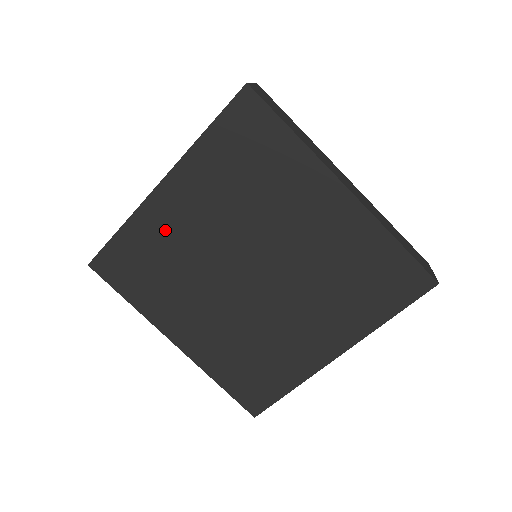
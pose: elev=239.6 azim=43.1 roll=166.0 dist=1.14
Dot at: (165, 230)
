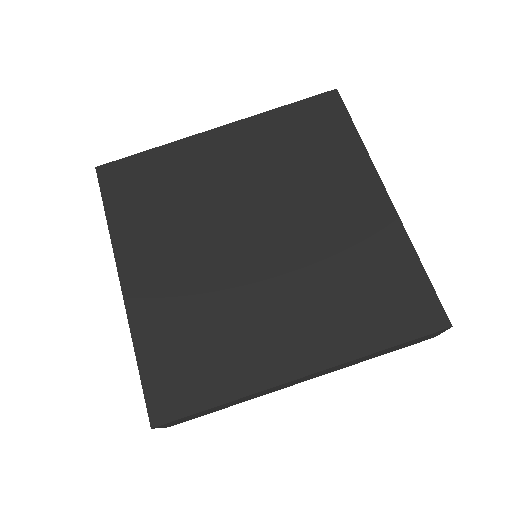
Dot at: (195, 166)
